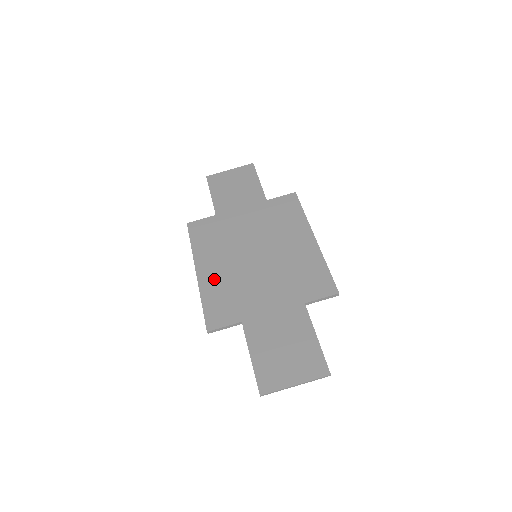
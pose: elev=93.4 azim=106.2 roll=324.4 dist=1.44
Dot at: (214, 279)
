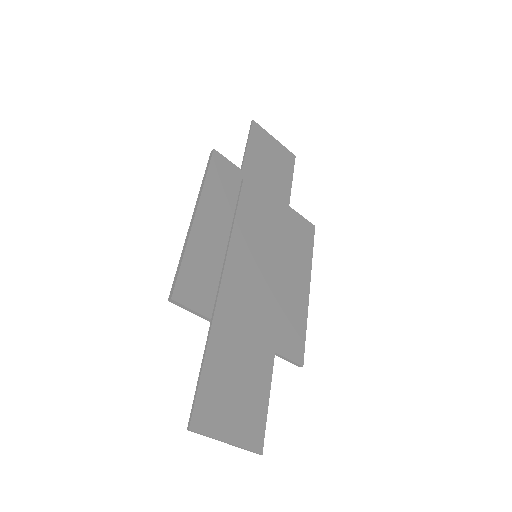
Dot at: (209, 242)
